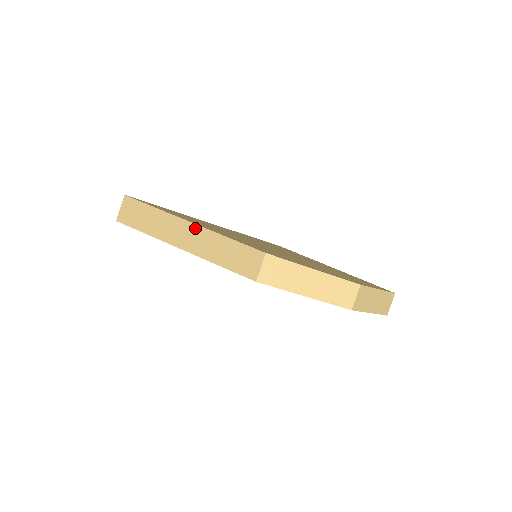
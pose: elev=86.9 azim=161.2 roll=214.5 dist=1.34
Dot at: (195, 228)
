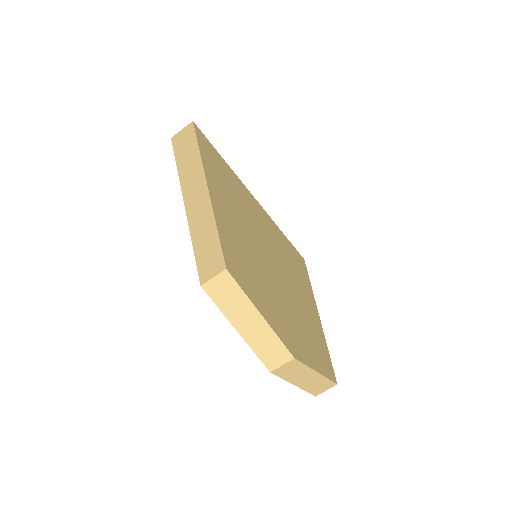
Dot at: (206, 197)
